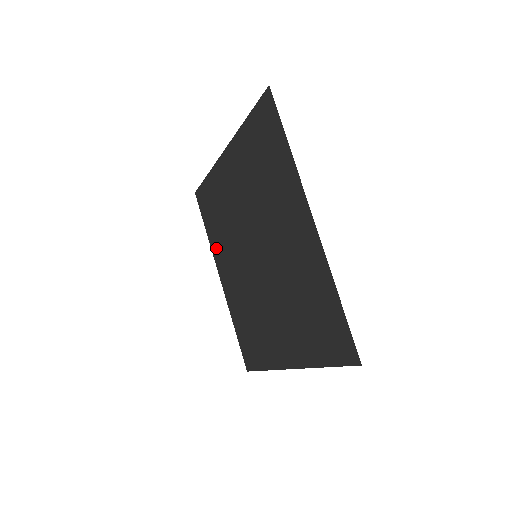
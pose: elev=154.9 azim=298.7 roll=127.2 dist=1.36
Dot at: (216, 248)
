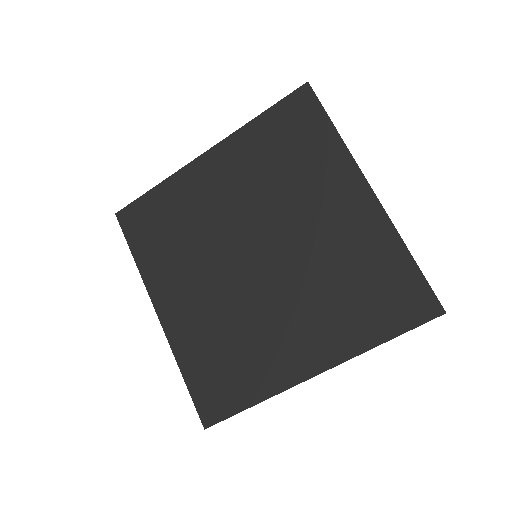
Dot at: (156, 273)
